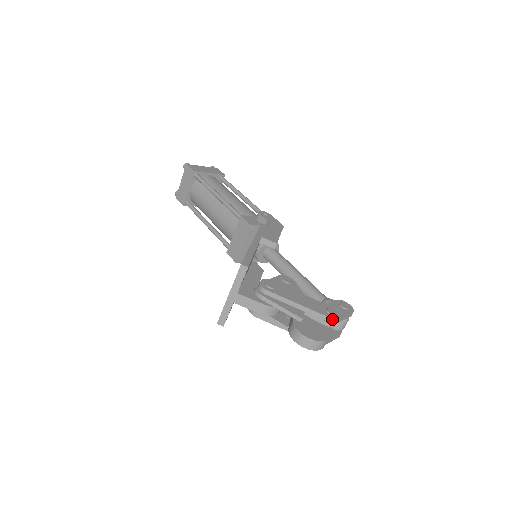
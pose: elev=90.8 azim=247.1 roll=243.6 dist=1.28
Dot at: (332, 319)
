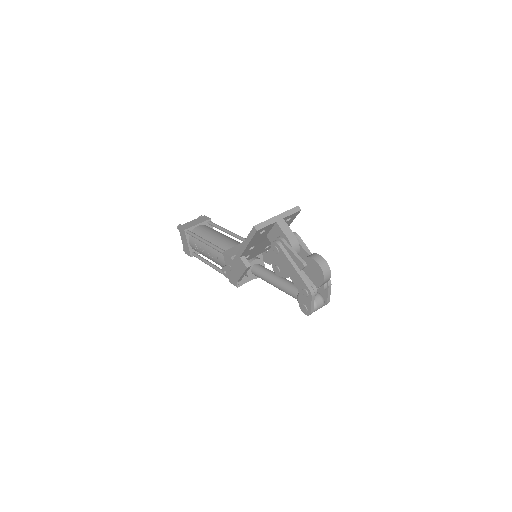
Dot at: occluded
